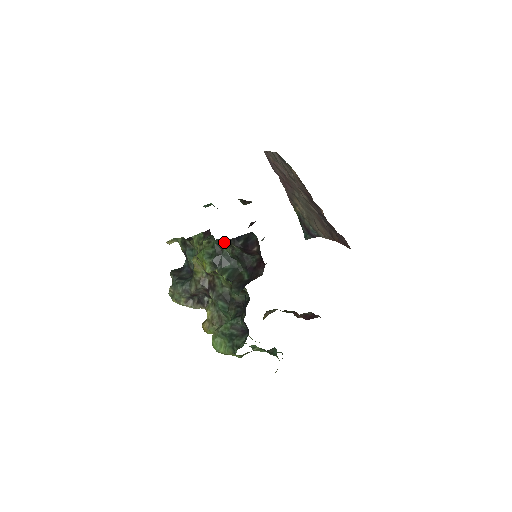
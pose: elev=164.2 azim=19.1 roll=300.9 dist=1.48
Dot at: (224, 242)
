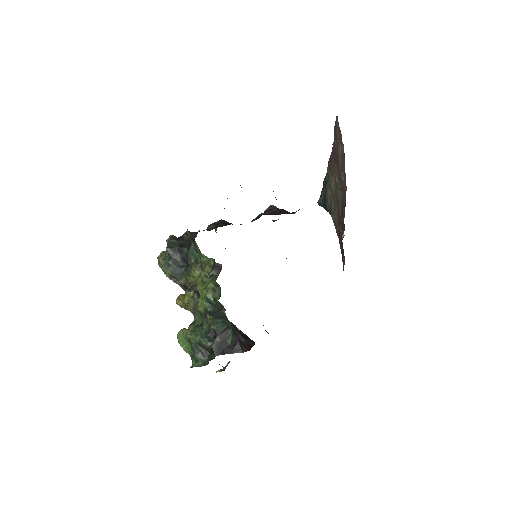
Dot at: (226, 320)
